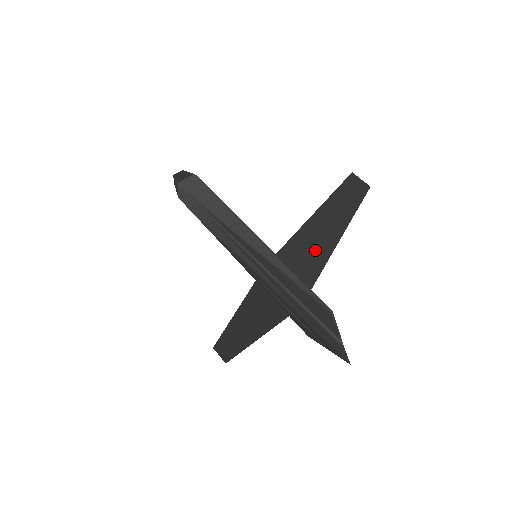
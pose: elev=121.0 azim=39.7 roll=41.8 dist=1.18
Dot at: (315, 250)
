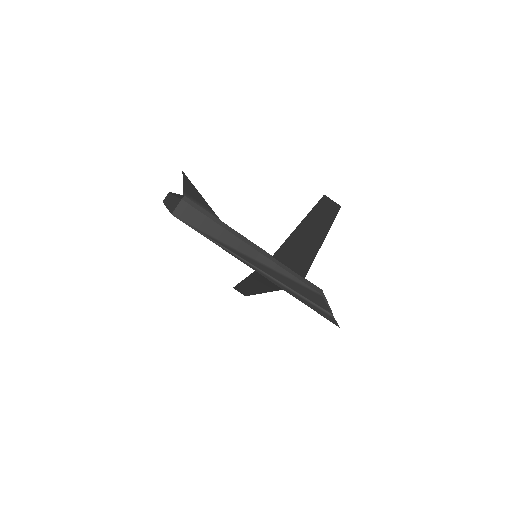
Dot at: (303, 253)
